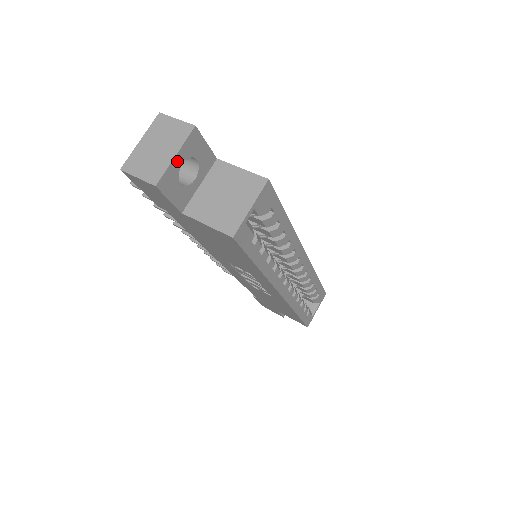
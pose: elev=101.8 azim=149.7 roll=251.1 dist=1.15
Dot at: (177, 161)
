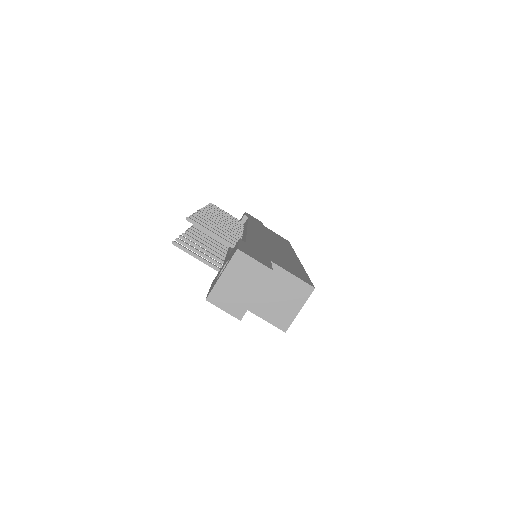
Dot at: (255, 296)
